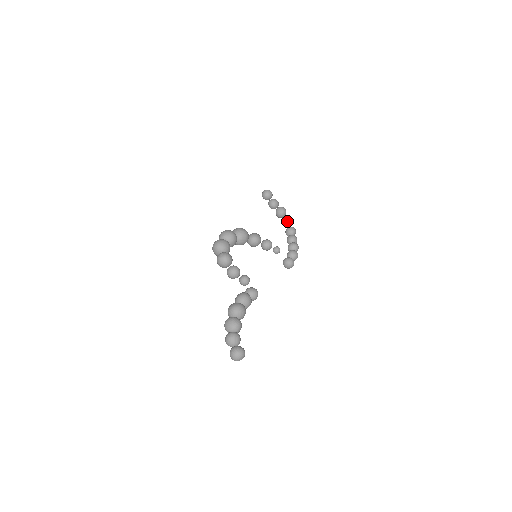
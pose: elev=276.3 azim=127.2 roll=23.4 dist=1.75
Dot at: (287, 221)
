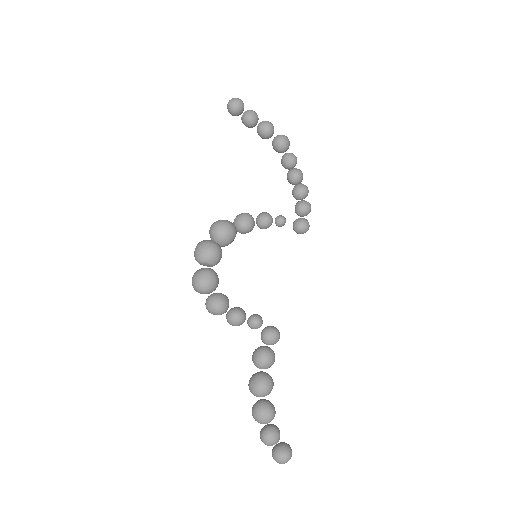
Dot at: (280, 148)
